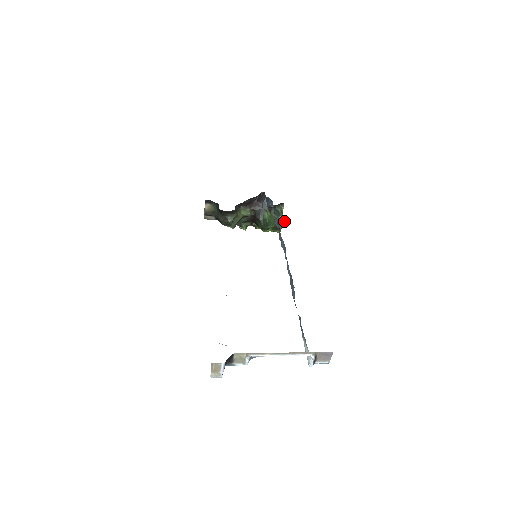
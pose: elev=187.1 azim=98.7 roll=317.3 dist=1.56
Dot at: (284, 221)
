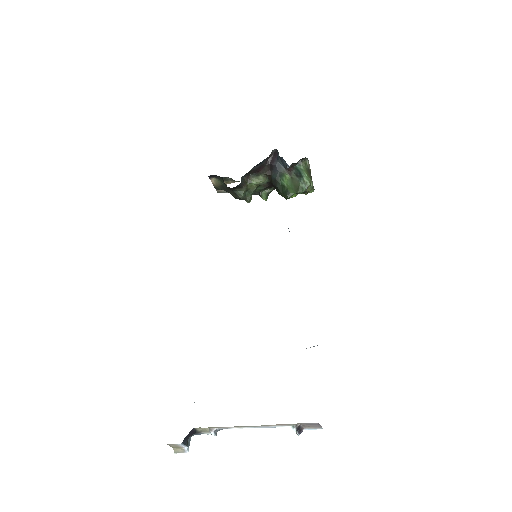
Dot at: (309, 183)
